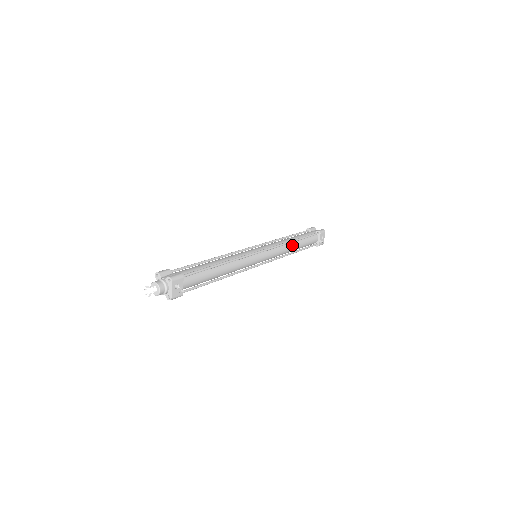
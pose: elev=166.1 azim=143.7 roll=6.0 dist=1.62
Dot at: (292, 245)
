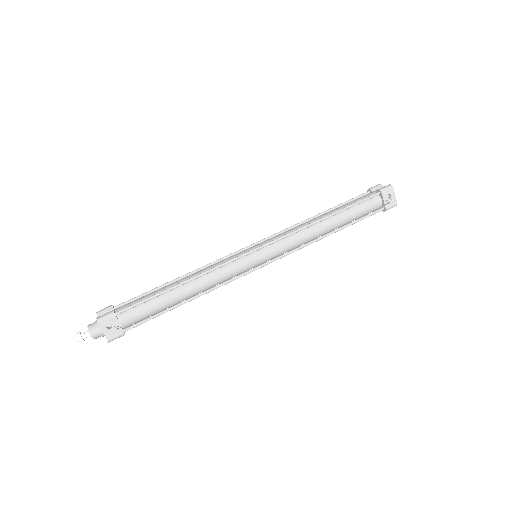
Dot at: (321, 225)
